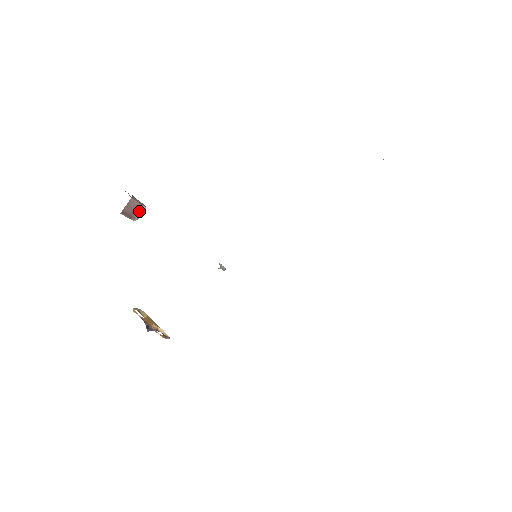
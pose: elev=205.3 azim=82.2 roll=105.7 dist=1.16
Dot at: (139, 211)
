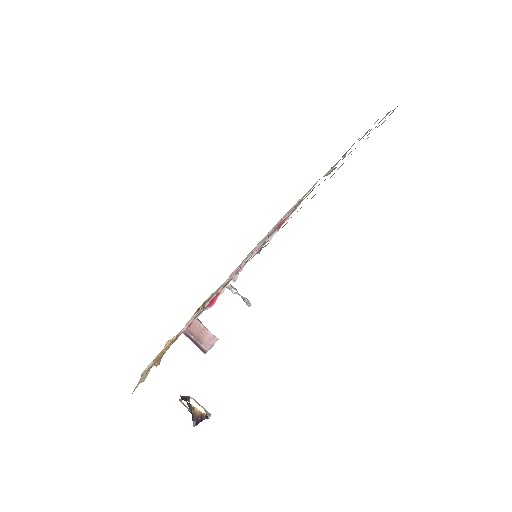
Dot at: (210, 340)
